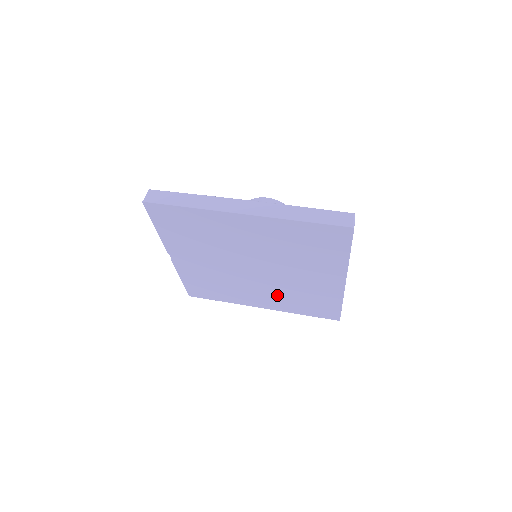
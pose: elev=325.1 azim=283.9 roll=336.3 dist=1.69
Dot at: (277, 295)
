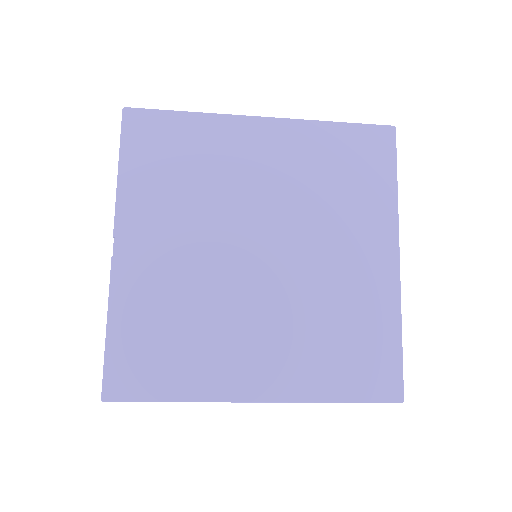
Dot at: (292, 334)
